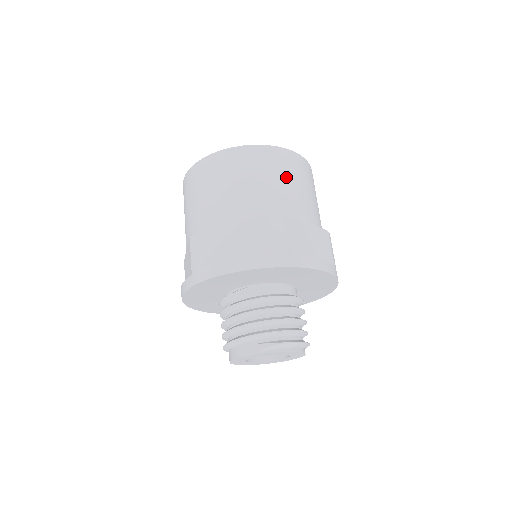
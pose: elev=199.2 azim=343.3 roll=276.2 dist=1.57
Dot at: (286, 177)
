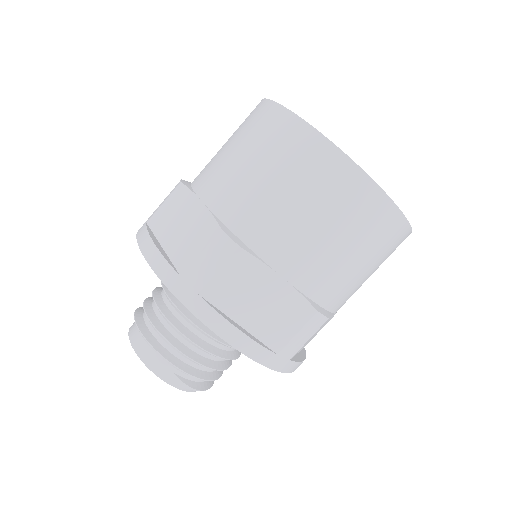
Dot at: (376, 264)
